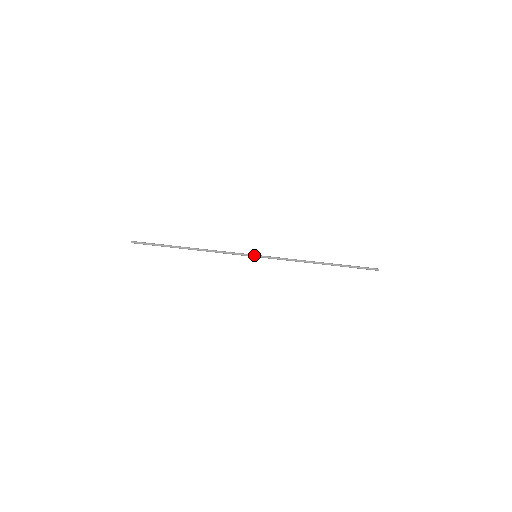
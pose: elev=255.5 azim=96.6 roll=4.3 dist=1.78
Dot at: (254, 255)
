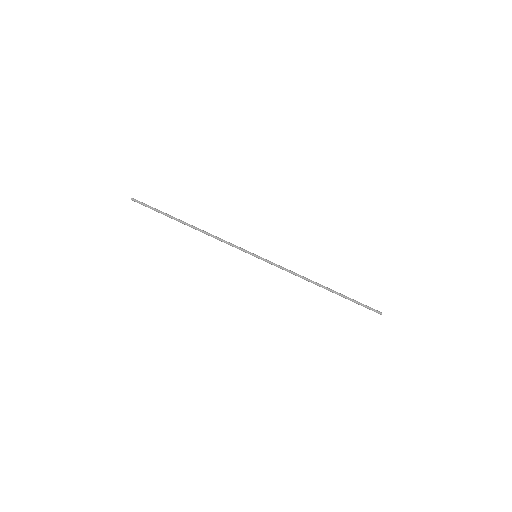
Dot at: (254, 254)
